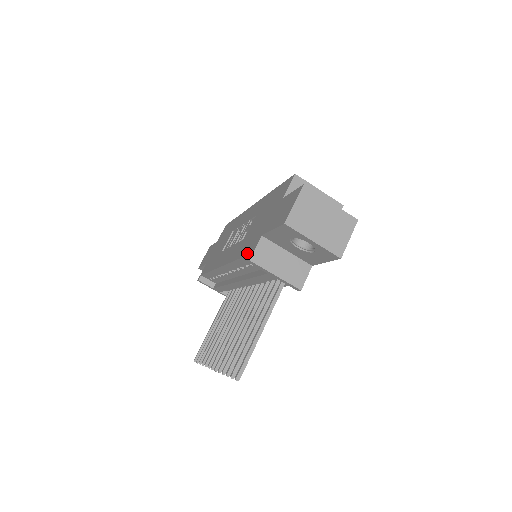
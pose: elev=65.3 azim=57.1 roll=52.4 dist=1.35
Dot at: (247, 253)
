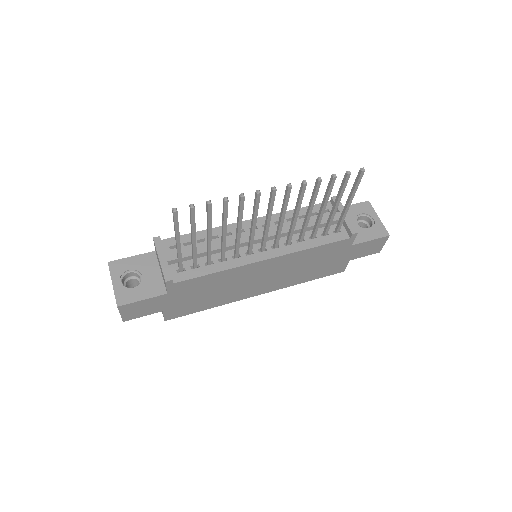
Dot at: occluded
